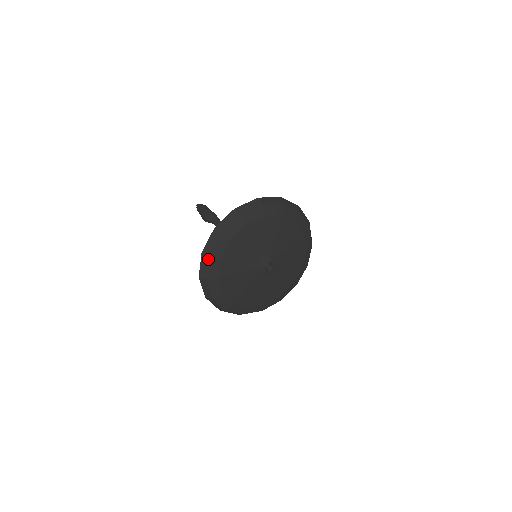
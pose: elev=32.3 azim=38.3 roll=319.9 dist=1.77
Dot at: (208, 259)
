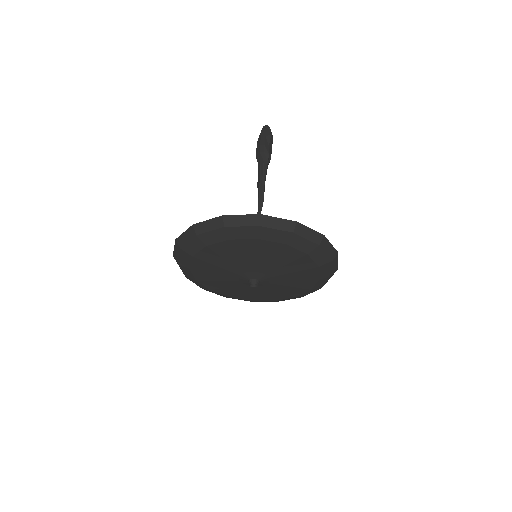
Dot at: (179, 250)
